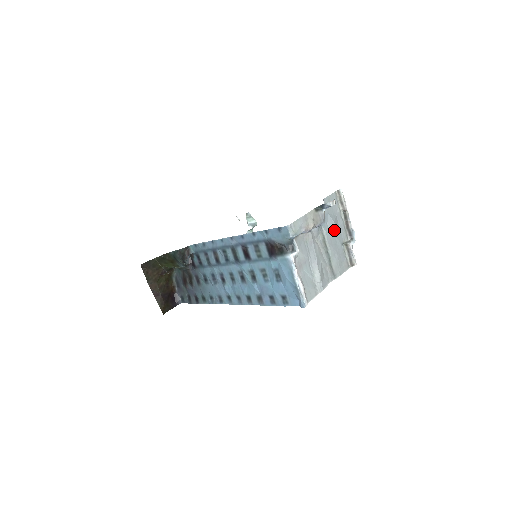
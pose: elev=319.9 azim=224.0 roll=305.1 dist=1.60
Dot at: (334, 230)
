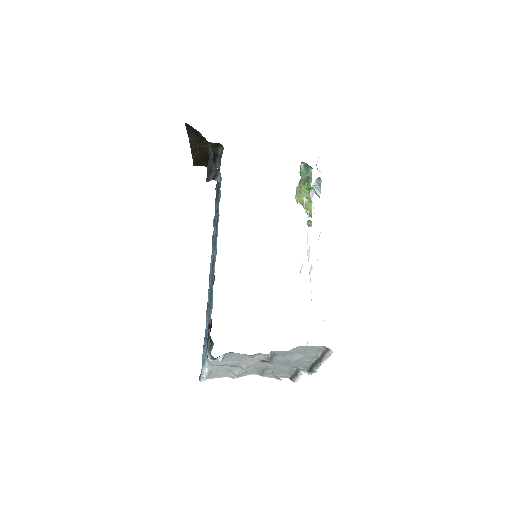
Dot at: (290, 362)
